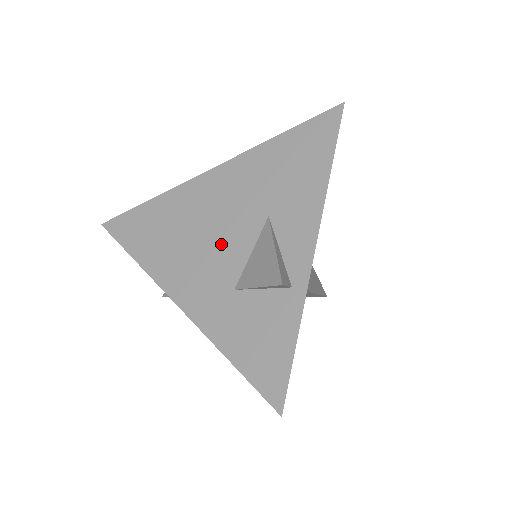
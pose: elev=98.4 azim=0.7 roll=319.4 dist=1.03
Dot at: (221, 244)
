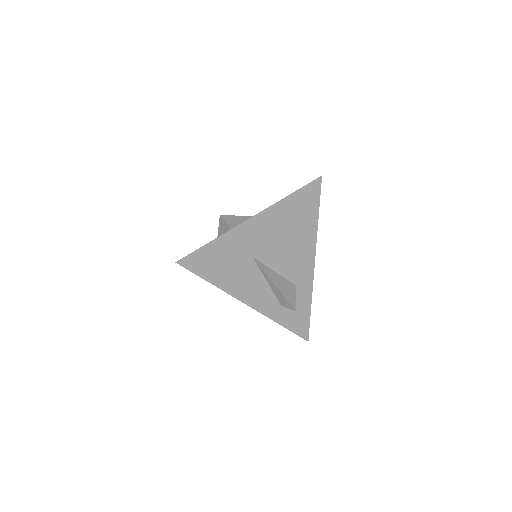
Dot at: occluded
